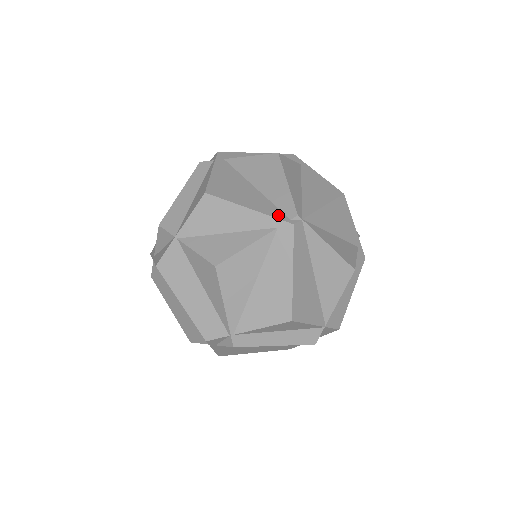
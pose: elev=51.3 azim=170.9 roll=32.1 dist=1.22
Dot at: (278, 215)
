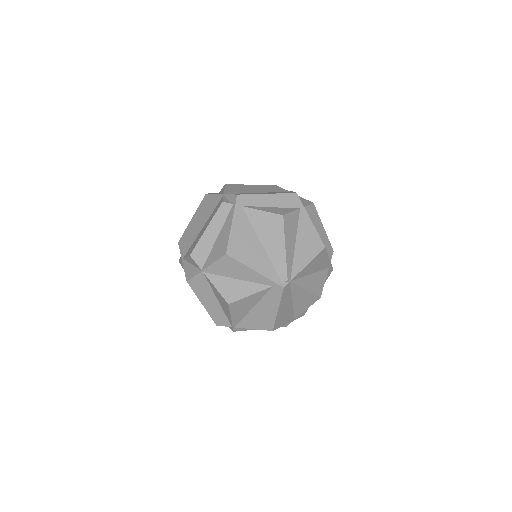
Dot at: (274, 278)
